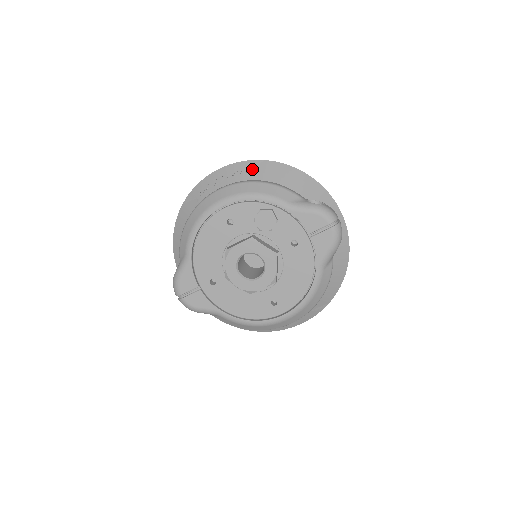
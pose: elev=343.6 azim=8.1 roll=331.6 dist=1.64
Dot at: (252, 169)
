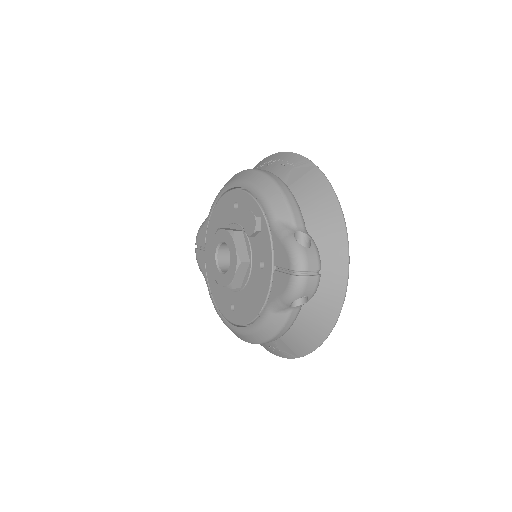
Dot at: (298, 168)
